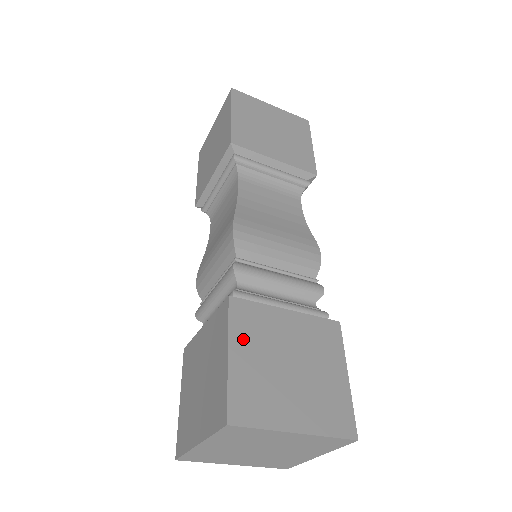
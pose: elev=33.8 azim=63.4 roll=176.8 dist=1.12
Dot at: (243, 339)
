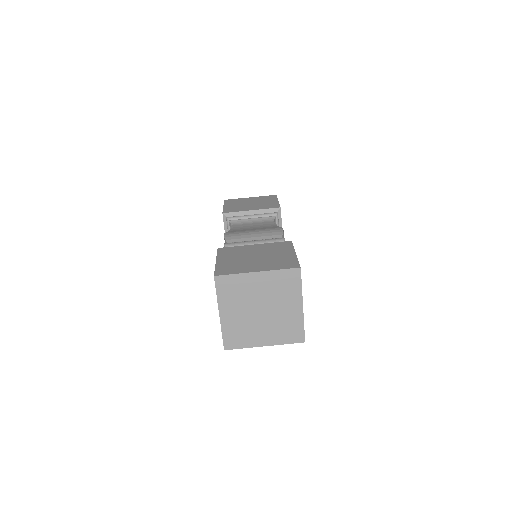
Dot at: (225, 256)
